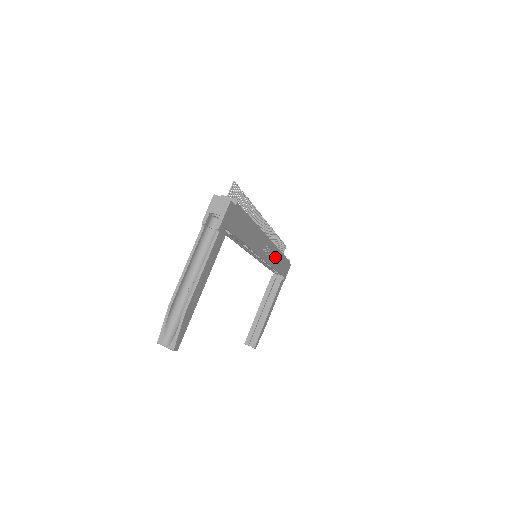
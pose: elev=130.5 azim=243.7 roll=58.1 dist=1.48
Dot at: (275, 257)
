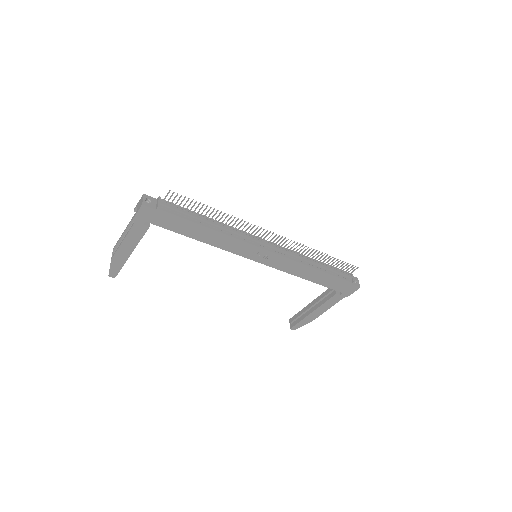
Dot at: (297, 268)
